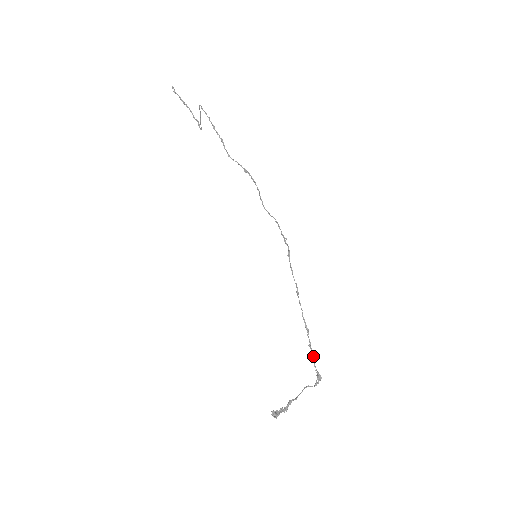
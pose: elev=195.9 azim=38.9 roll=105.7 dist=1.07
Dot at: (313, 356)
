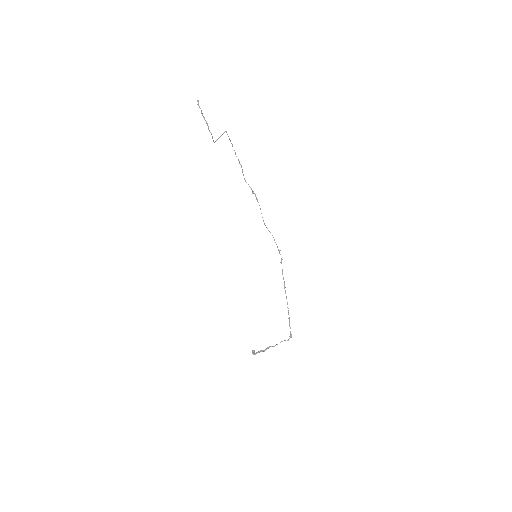
Dot at: occluded
